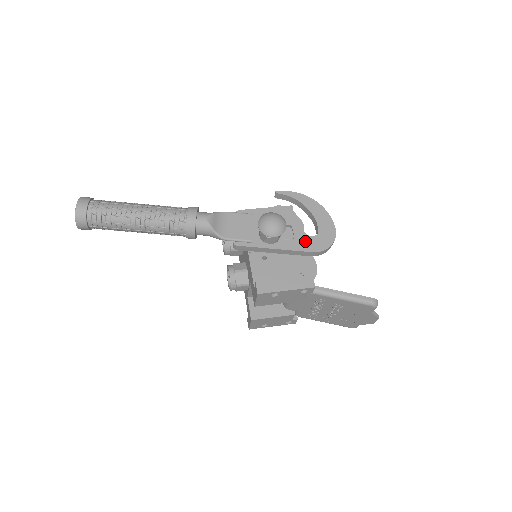
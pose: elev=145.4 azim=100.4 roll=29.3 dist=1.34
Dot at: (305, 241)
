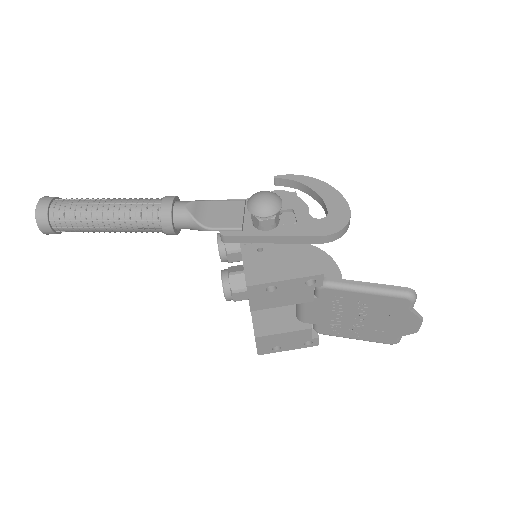
Dot at: (310, 224)
